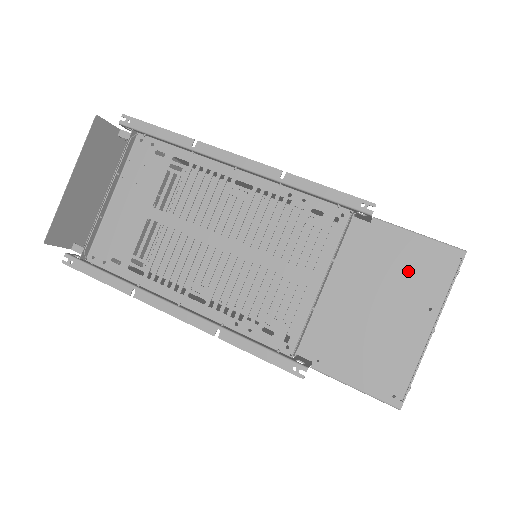
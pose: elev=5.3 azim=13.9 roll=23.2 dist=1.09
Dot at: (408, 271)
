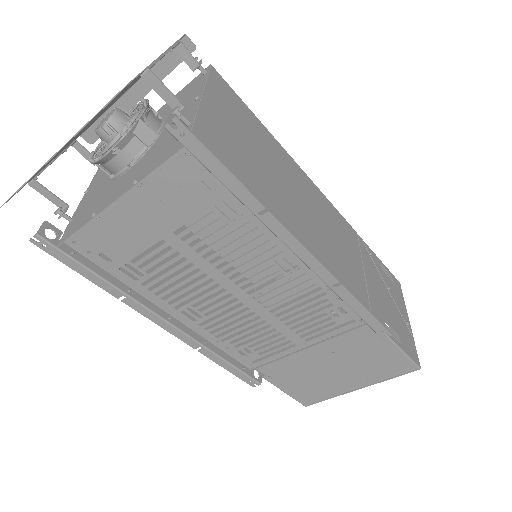
Dot at: (374, 364)
